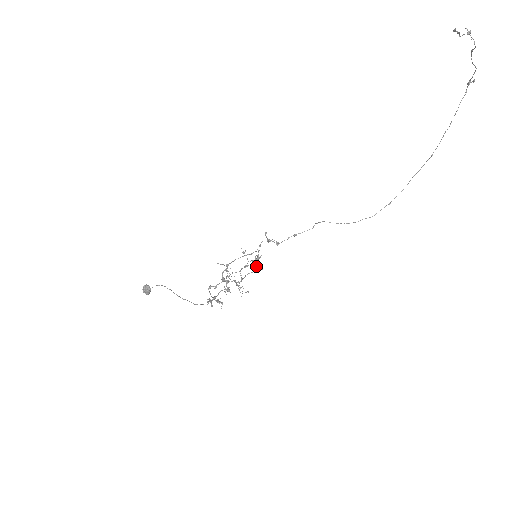
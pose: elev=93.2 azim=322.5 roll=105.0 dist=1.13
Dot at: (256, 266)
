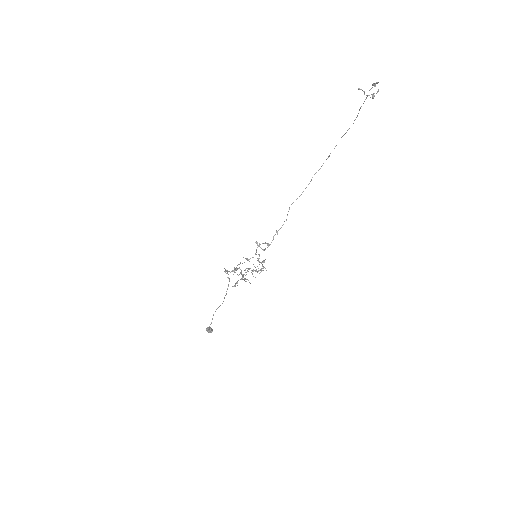
Dot at: occluded
